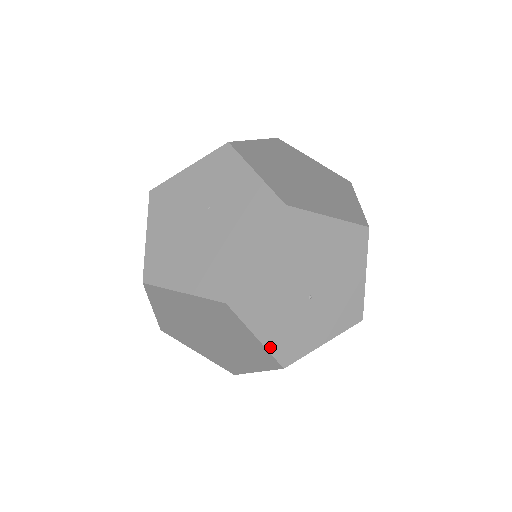
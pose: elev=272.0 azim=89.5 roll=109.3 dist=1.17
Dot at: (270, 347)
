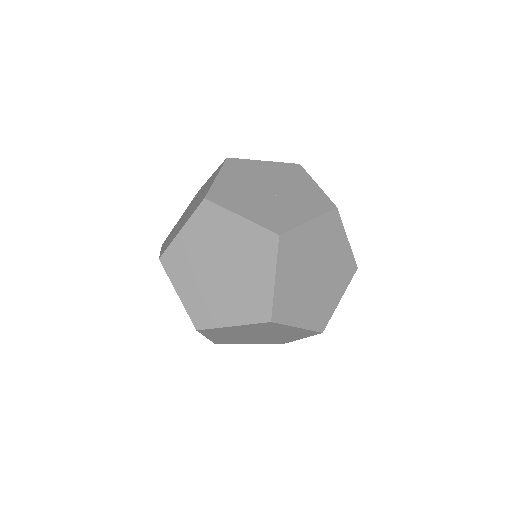
Dot at: (257, 222)
